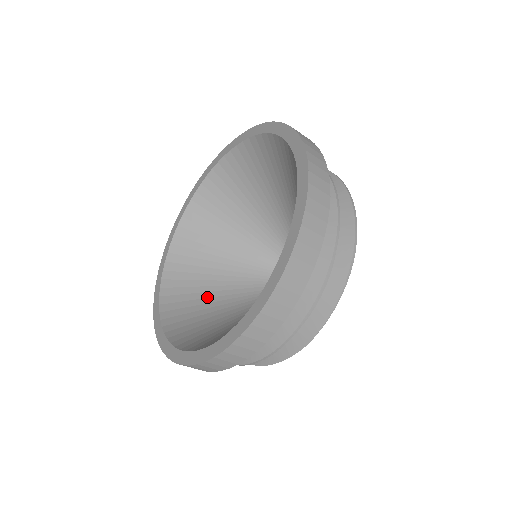
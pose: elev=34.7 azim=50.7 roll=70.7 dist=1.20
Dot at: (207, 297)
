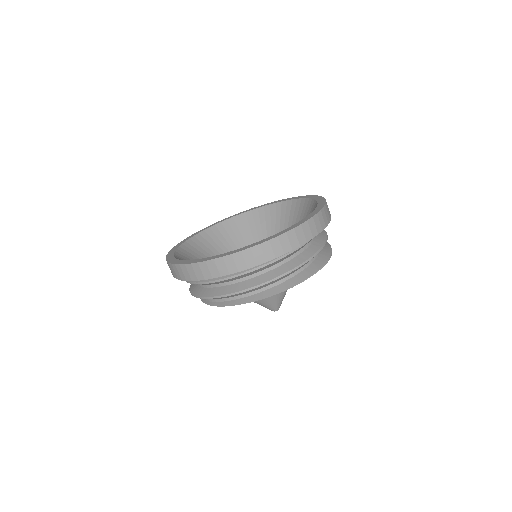
Dot at: occluded
